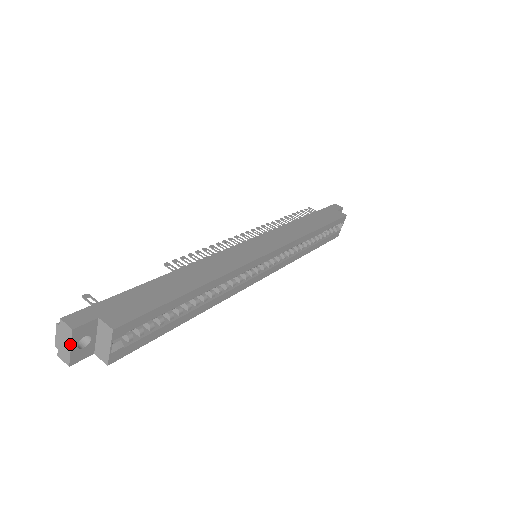
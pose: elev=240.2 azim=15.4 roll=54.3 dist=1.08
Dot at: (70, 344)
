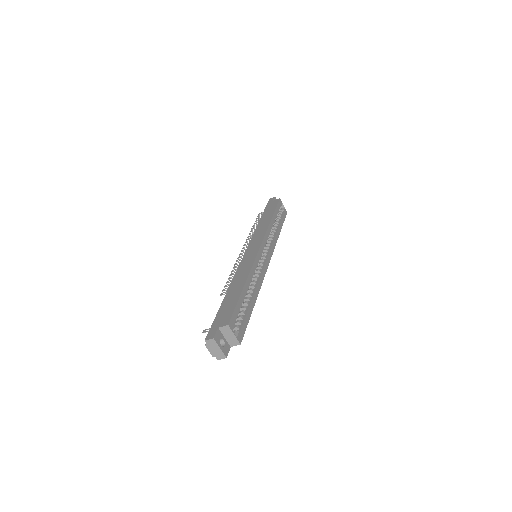
Dot at: (218, 347)
